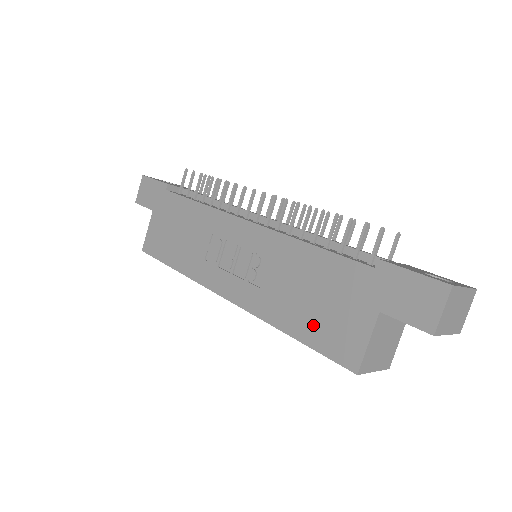
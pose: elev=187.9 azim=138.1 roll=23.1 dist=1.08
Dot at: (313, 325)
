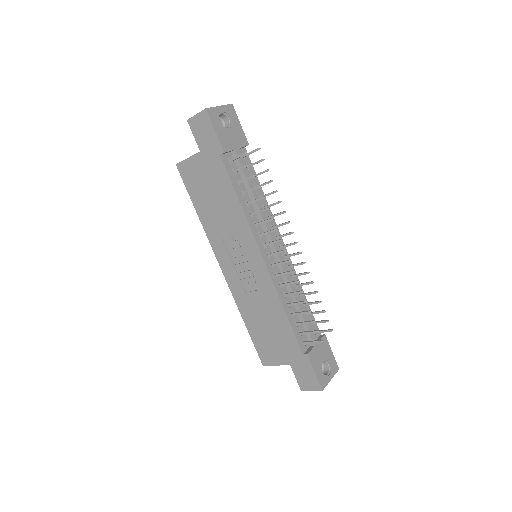
Dot at: (259, 335)
